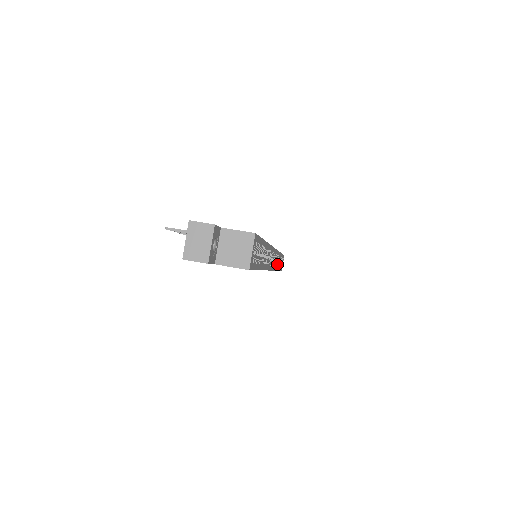
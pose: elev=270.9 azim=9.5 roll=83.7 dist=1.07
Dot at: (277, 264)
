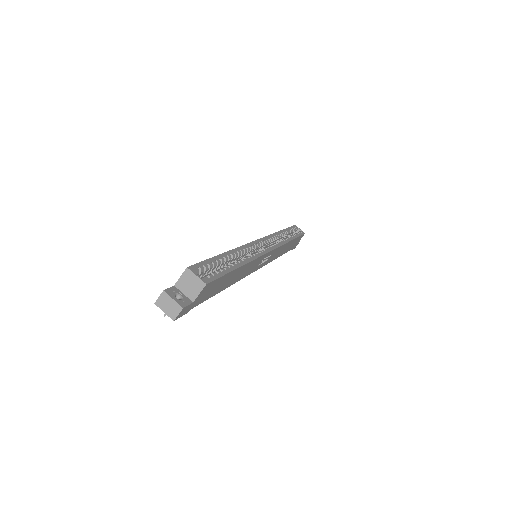
Dot at: (283, 240)
